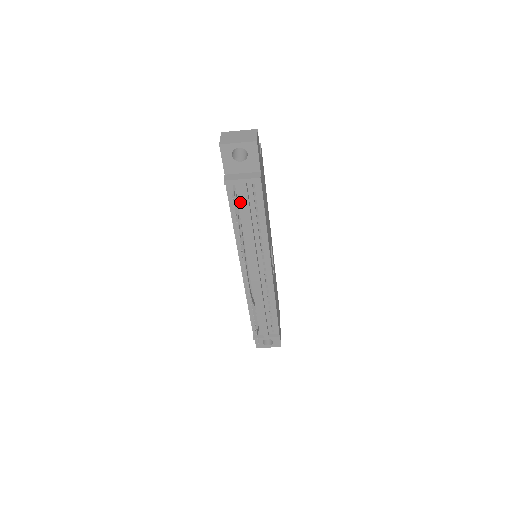
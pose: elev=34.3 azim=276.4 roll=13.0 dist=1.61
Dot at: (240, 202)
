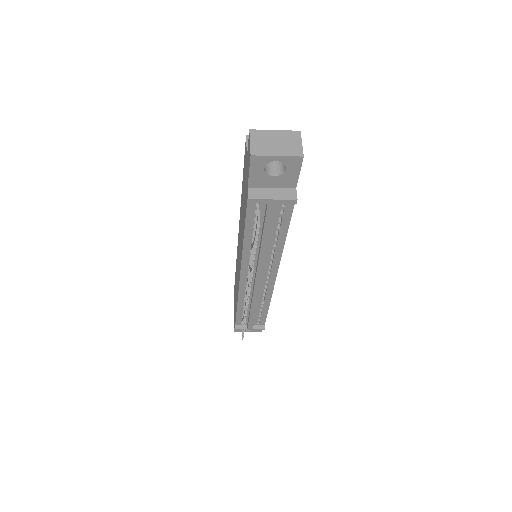
Dot at: (260, 218)
